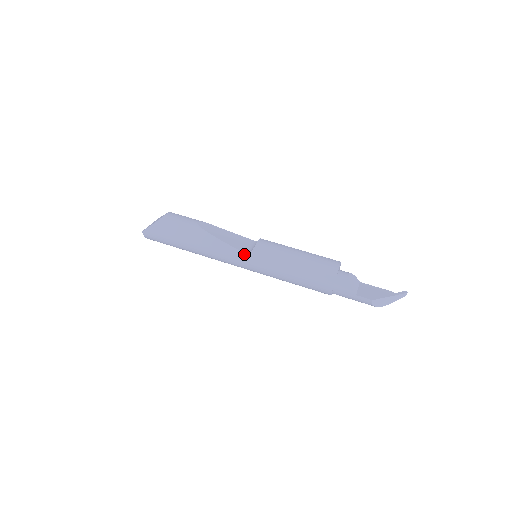
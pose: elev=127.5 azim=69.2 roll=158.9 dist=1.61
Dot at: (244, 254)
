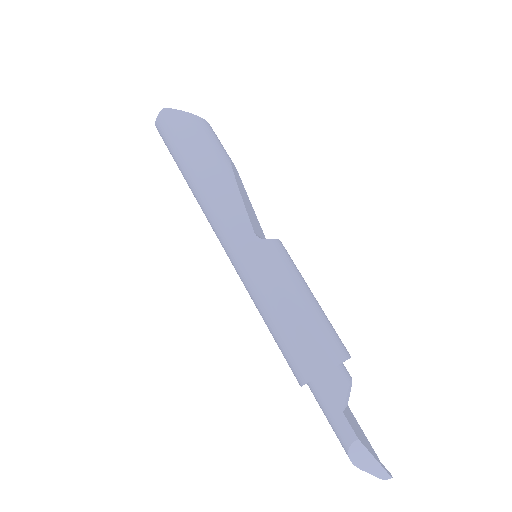
Dot at: (253, 234)
